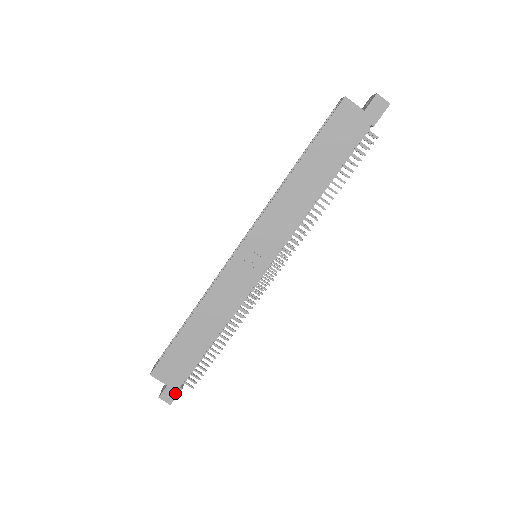
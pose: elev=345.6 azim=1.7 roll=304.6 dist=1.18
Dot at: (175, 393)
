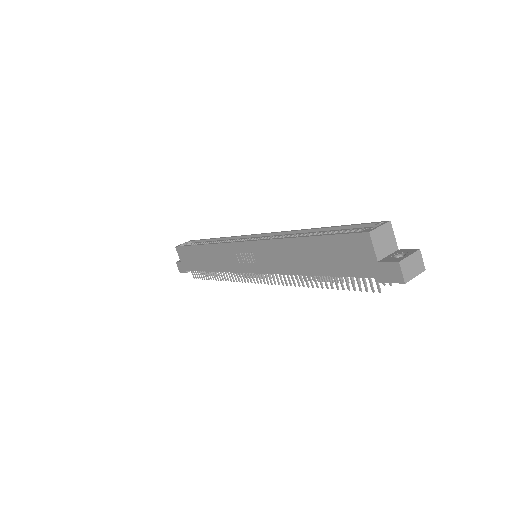
Dot at: (183, 270)
